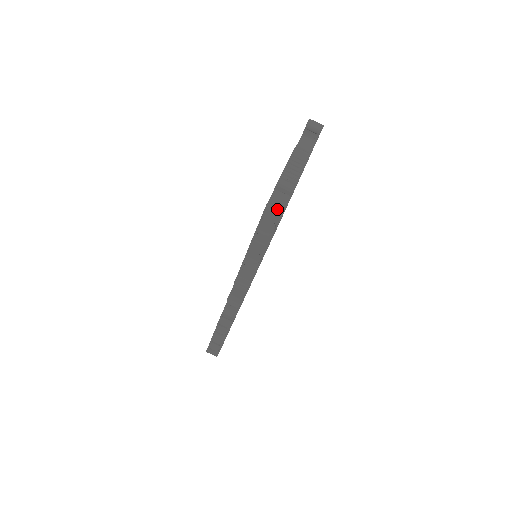
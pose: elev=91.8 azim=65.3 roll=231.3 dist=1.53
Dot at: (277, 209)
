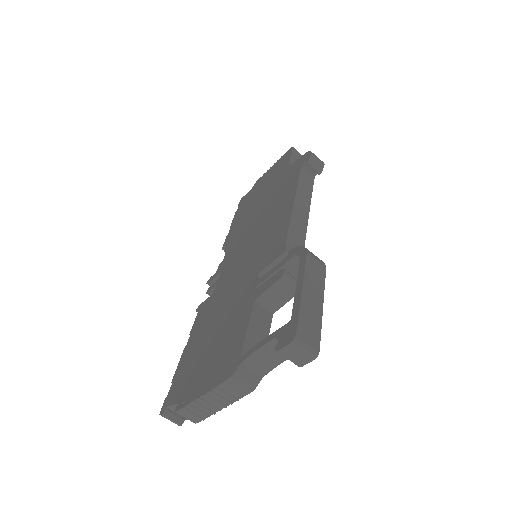
Dot at: (173, 421)
